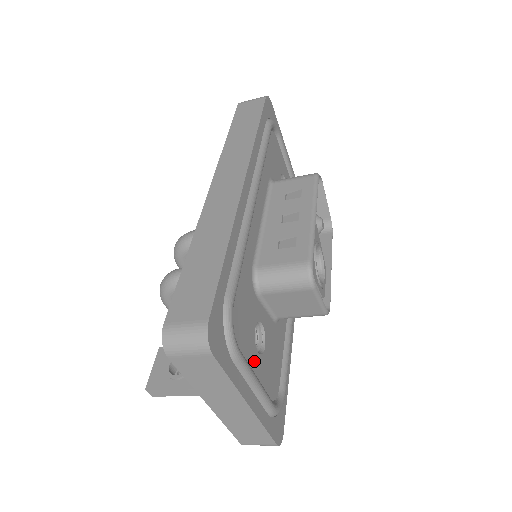
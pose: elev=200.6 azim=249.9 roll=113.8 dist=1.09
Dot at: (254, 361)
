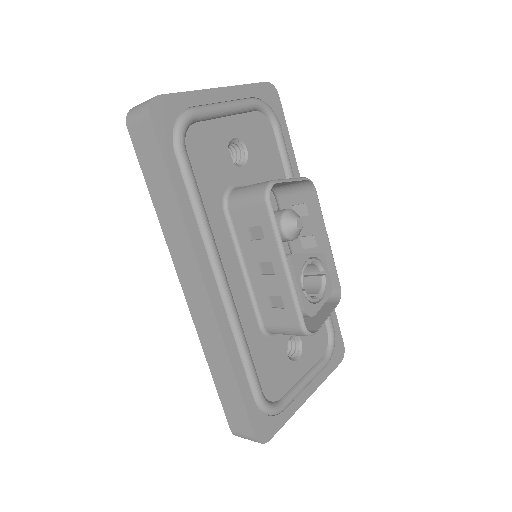
Dot at: (298, 371)
